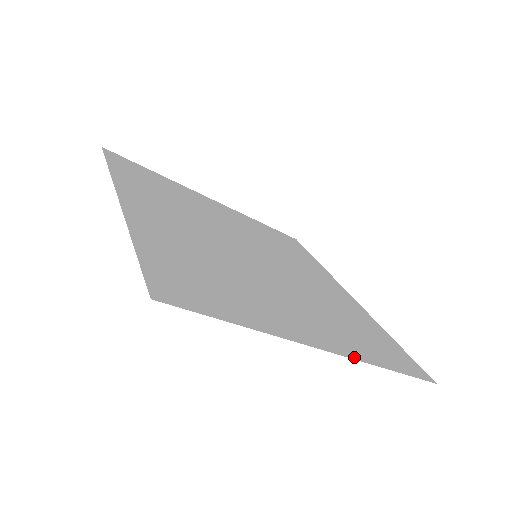
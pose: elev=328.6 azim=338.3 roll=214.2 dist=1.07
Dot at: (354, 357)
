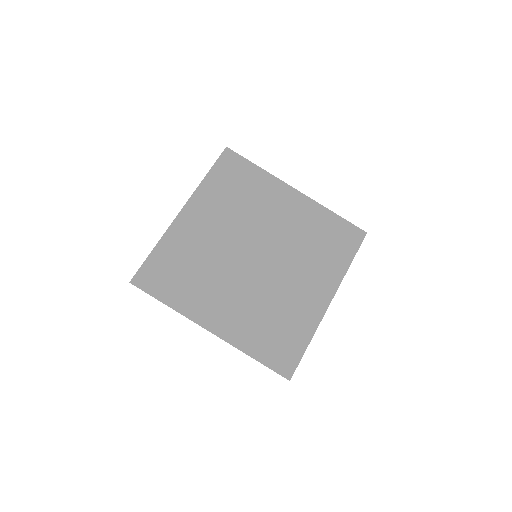
Dot at: (337, 286)
